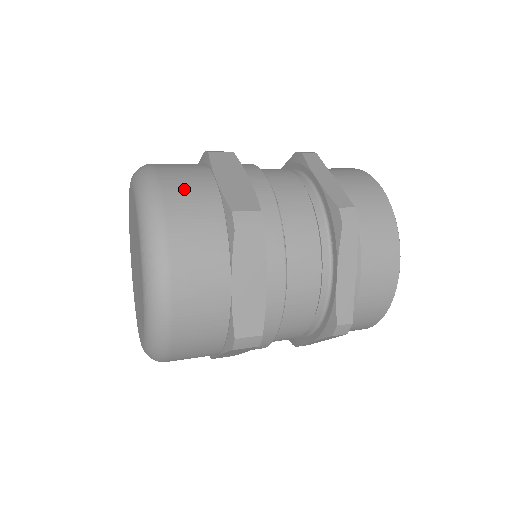
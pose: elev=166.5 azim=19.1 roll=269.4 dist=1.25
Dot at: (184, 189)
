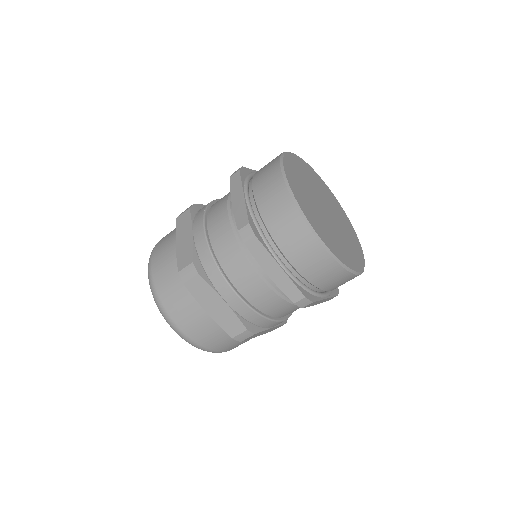
Dot at: occluded
